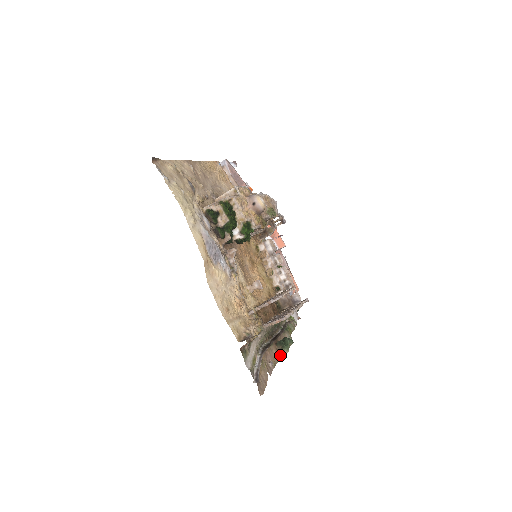
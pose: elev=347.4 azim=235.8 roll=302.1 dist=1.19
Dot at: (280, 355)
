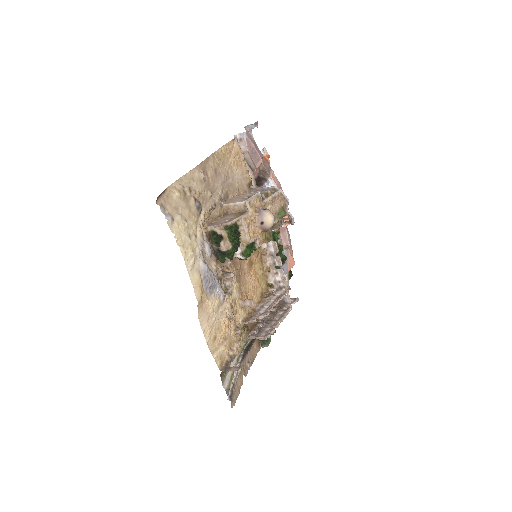
Dot at: (260, 347)
